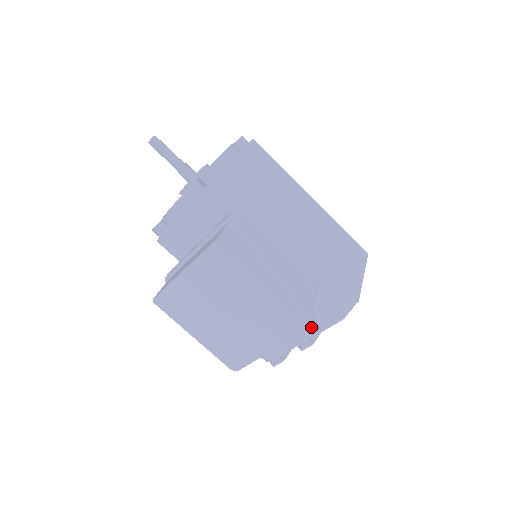
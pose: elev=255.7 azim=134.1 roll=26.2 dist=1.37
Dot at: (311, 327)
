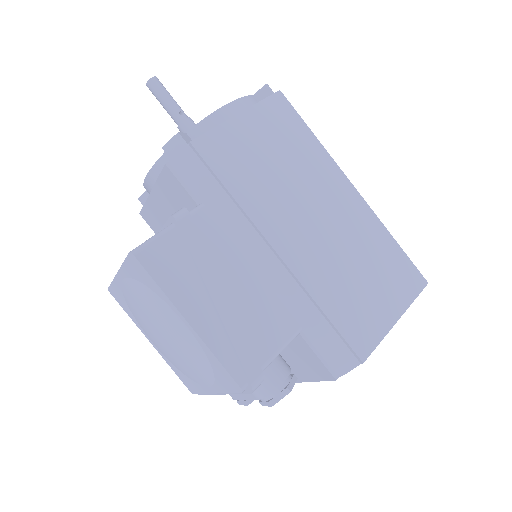
Dot at: (273, 384)
